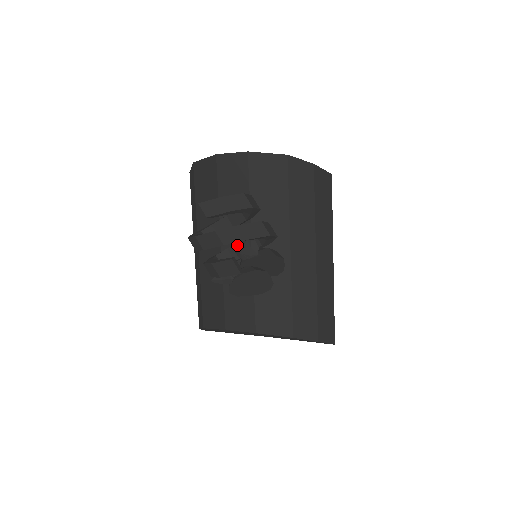
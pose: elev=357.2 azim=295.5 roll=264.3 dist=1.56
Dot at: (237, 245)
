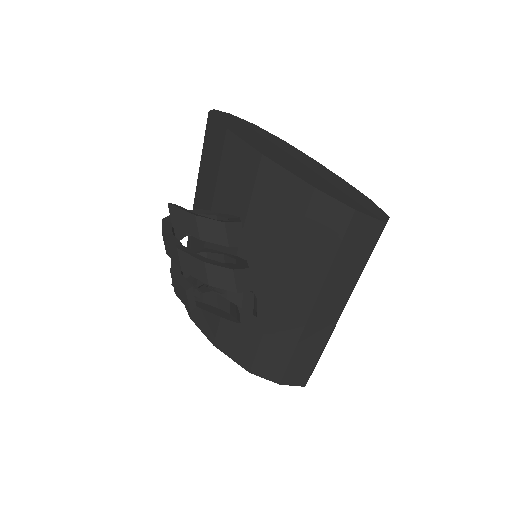
Dot at: (217, 256)
